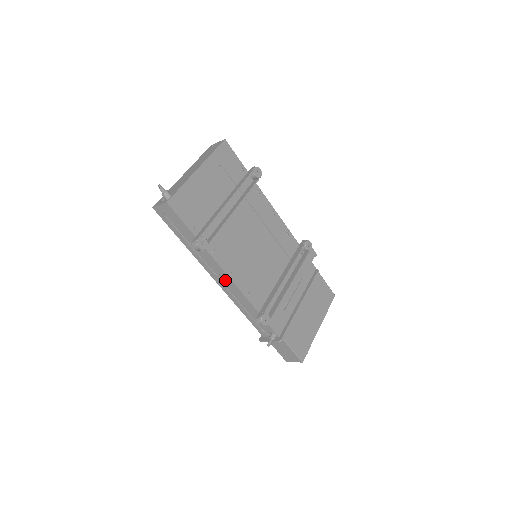
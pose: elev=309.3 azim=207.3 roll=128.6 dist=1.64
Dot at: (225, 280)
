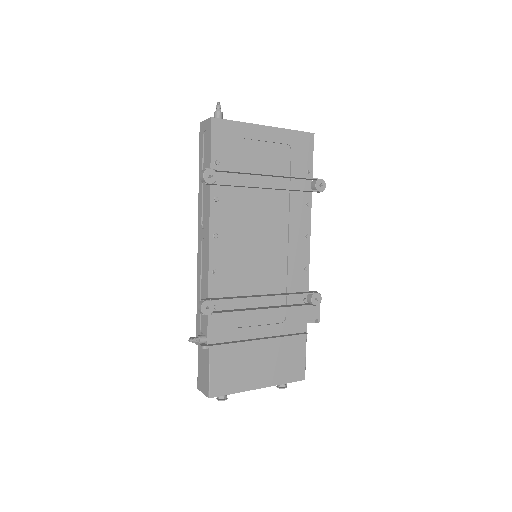
Dot at: (205, 238)
